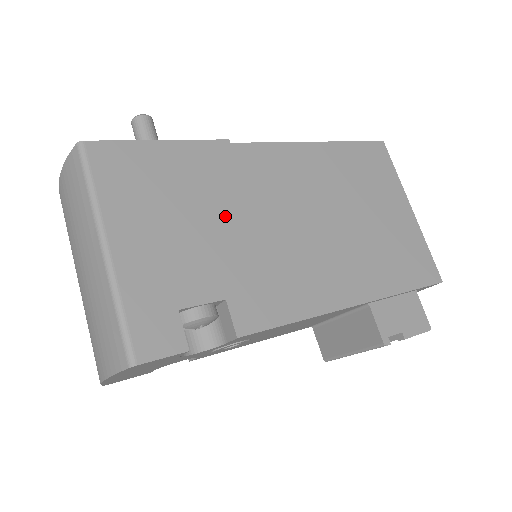
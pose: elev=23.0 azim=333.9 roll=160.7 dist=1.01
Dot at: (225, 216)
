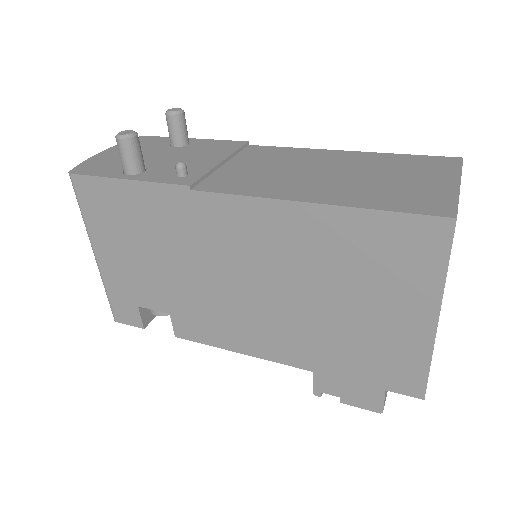
Dot at: (176, 259)
